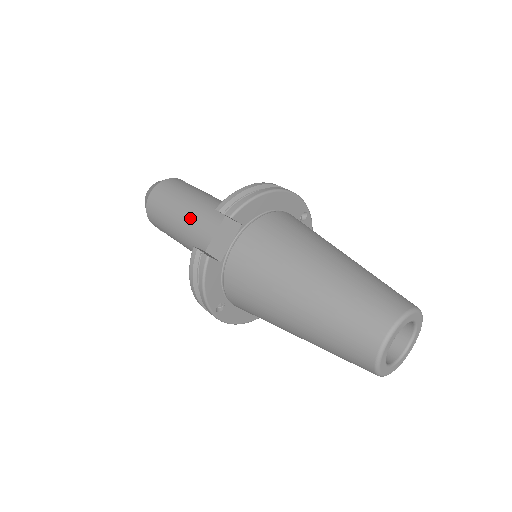
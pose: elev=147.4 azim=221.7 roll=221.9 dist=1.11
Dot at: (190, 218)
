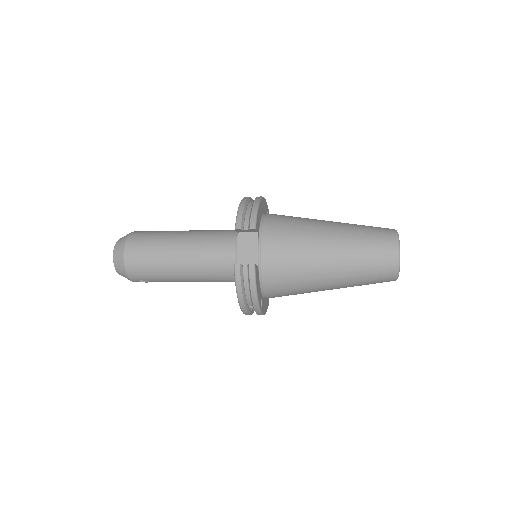
Dot at: (188, 253)
